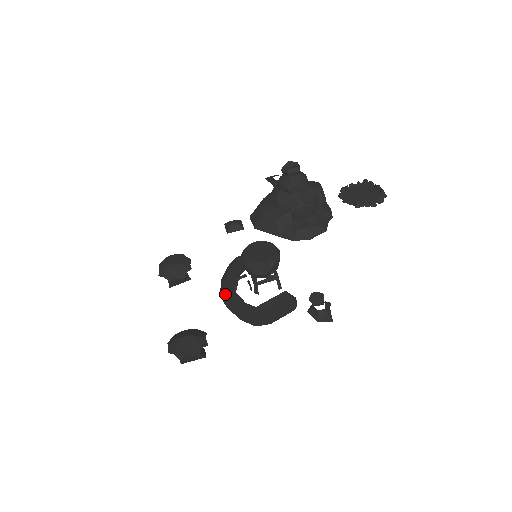
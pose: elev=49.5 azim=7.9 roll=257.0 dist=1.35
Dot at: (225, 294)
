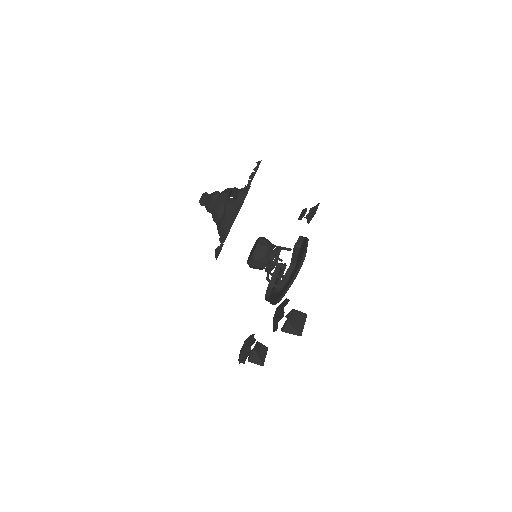
Dot at: (277, 298)
